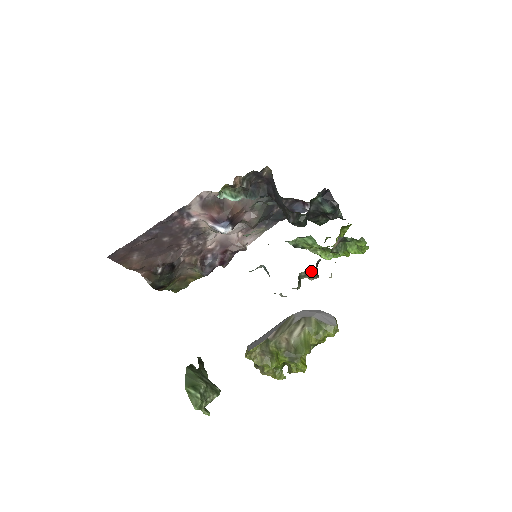
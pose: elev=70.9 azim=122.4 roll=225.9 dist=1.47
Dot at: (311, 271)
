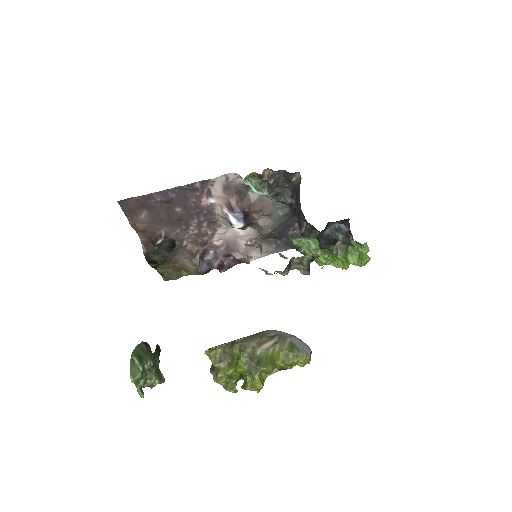
Dot at: (304, 260)
